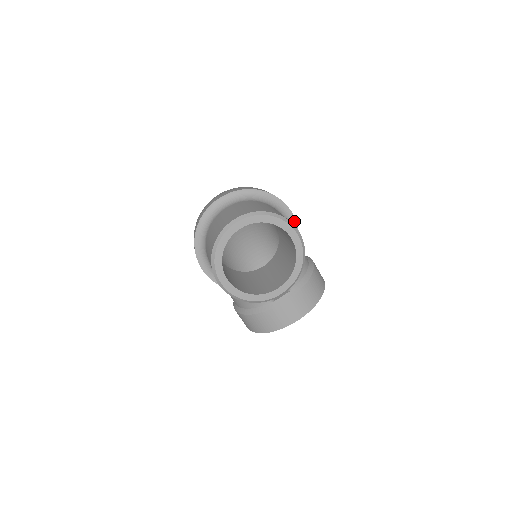
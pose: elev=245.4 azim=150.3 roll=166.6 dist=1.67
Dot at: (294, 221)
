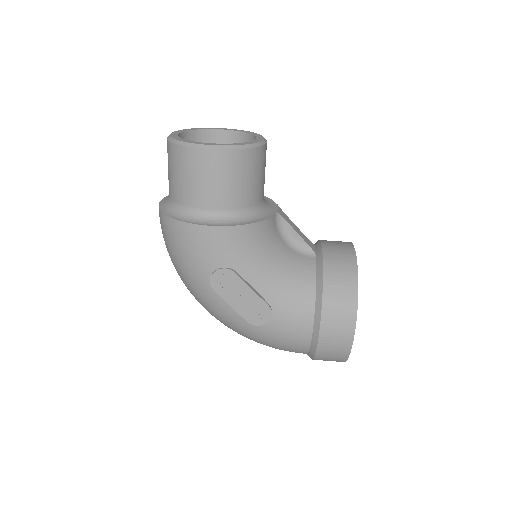
Dot at: occluded
